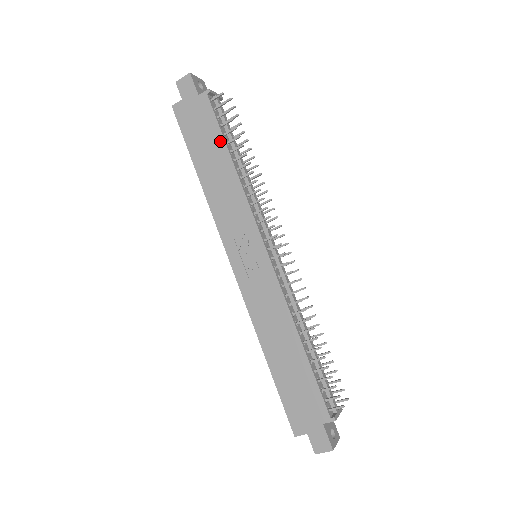
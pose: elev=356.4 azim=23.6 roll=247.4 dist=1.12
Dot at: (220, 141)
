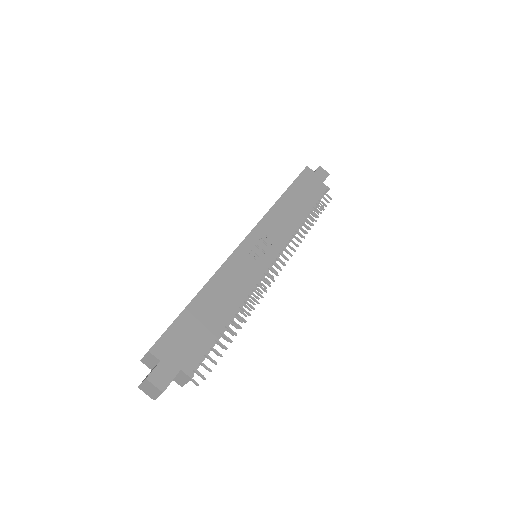
Dot at: (311, 204)
